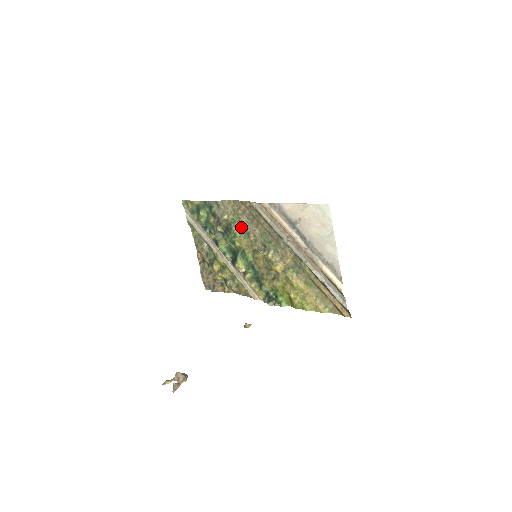
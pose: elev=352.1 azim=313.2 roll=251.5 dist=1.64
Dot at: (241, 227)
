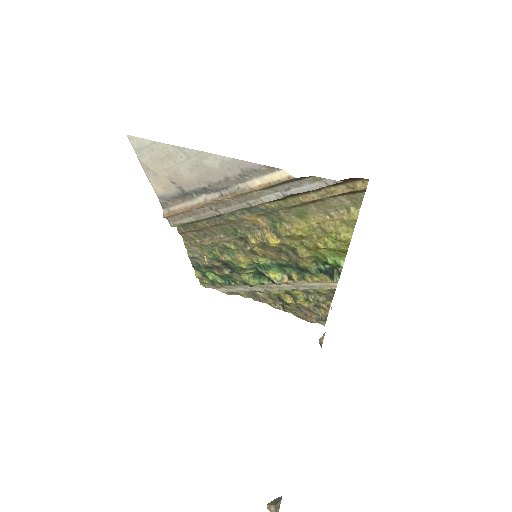
Dot at: (218, 250)
